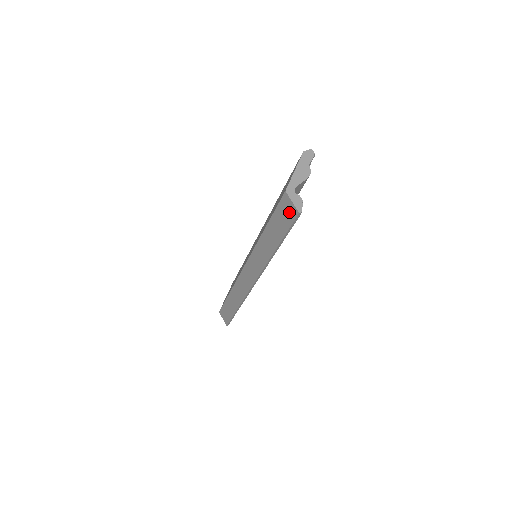
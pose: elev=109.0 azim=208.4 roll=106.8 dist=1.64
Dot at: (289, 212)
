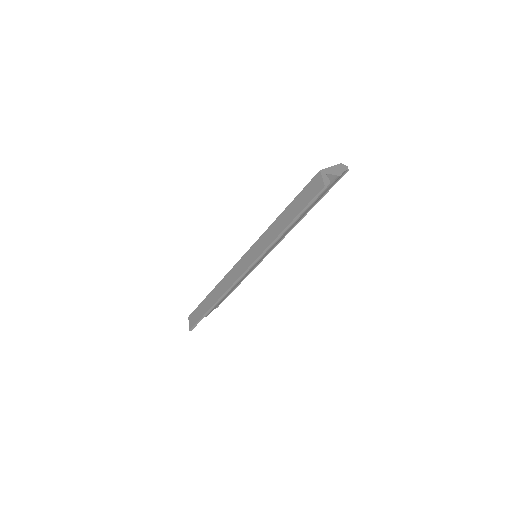
Dot at: (315, 188)
